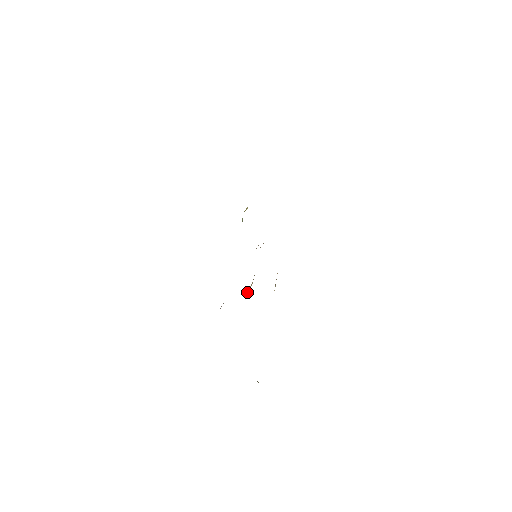
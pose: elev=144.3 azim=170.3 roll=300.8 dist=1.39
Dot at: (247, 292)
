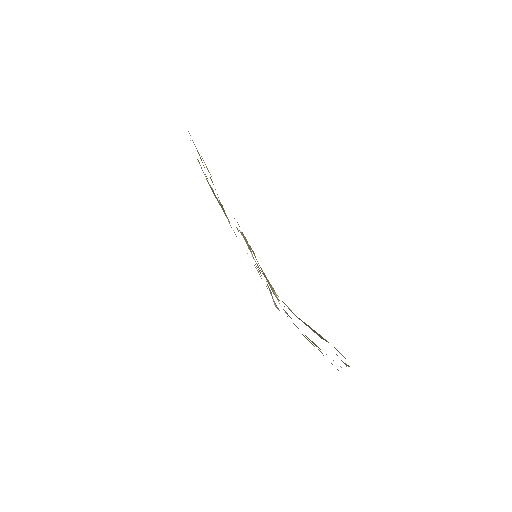
Dot at: (278, 300)
